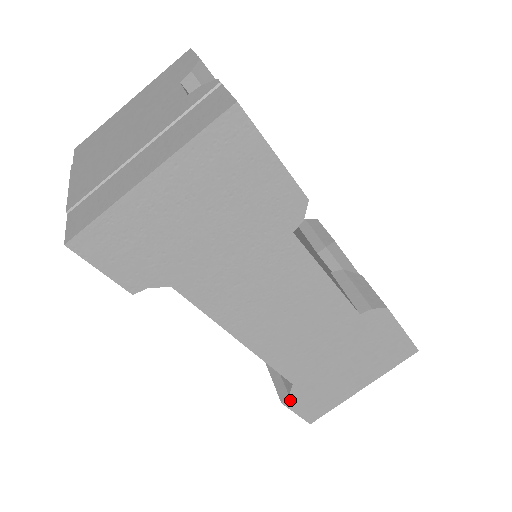
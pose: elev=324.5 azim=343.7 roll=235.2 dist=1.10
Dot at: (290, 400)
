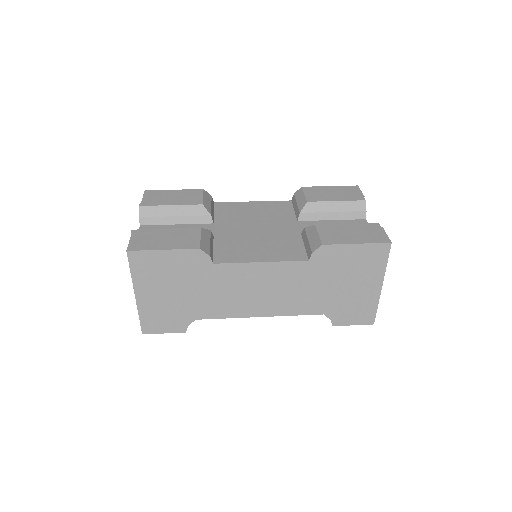
Dot at: (336, 322)
